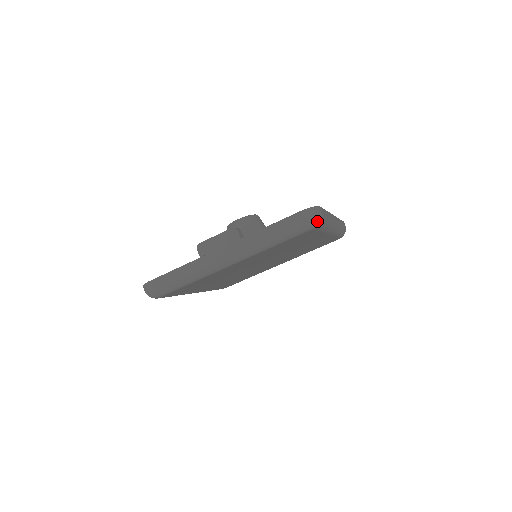
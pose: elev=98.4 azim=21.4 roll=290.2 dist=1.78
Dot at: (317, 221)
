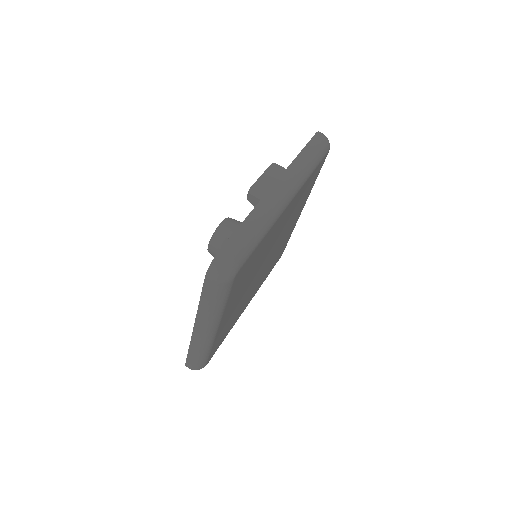
Dot at: occluded
